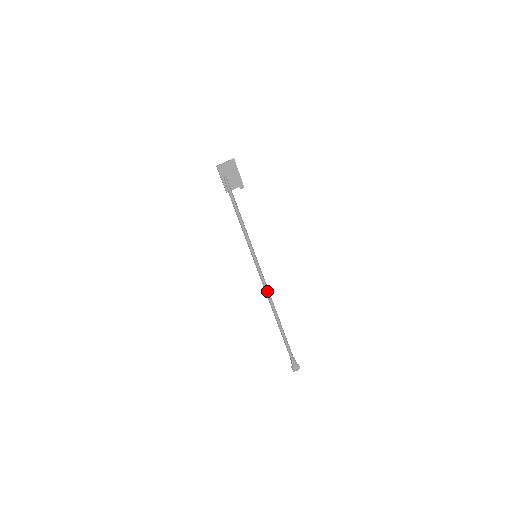
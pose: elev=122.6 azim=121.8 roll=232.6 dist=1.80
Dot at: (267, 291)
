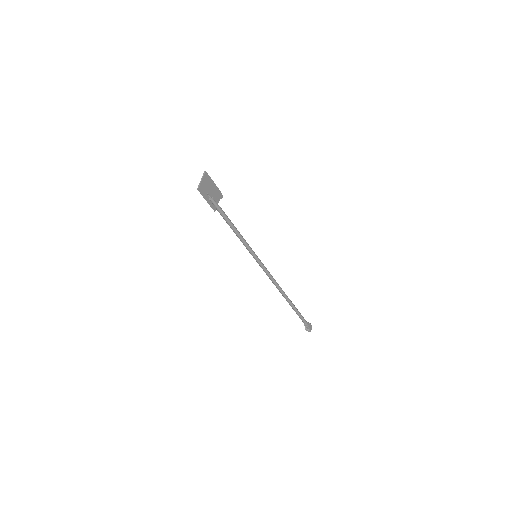
Dot at: (275, 281)
